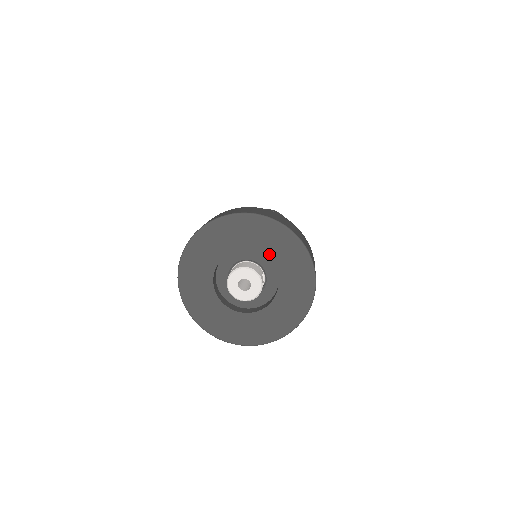
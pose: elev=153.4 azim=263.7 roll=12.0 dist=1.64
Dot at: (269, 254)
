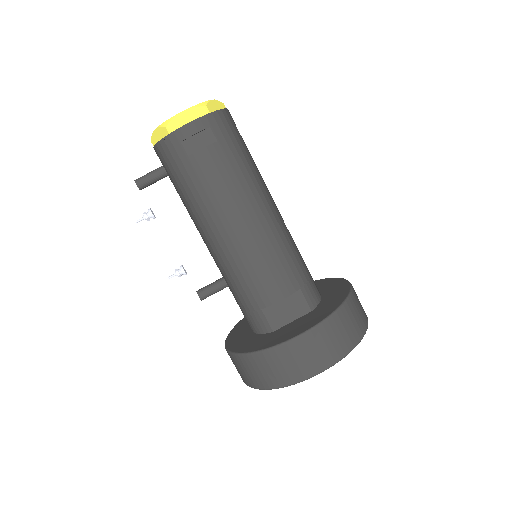
Dot at: occluded
